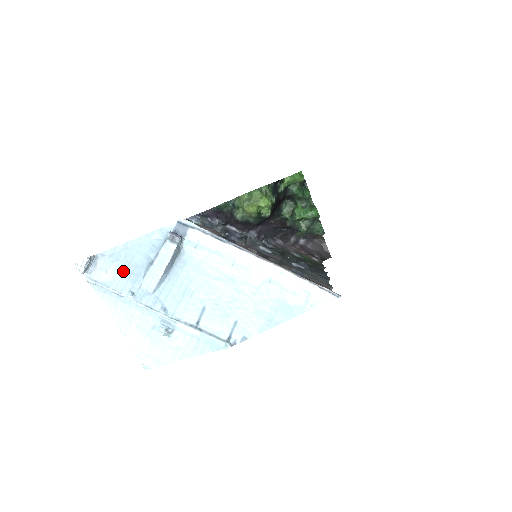
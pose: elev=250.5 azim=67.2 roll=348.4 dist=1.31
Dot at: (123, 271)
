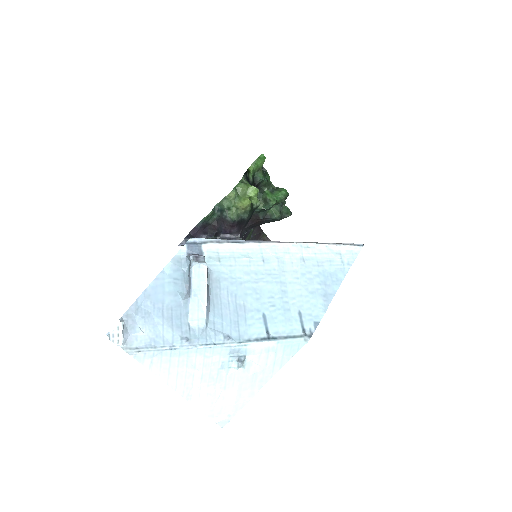
Dot at: (161, 321)
